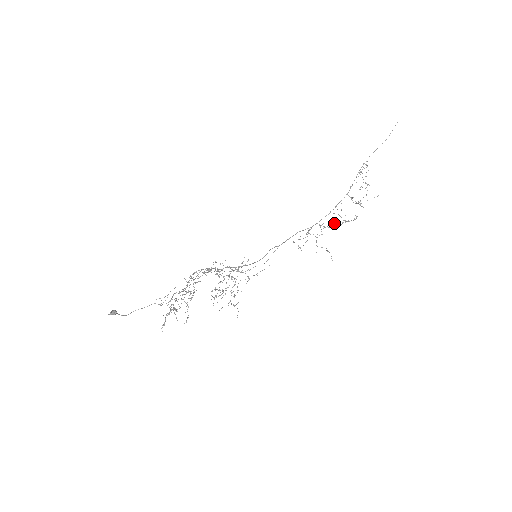
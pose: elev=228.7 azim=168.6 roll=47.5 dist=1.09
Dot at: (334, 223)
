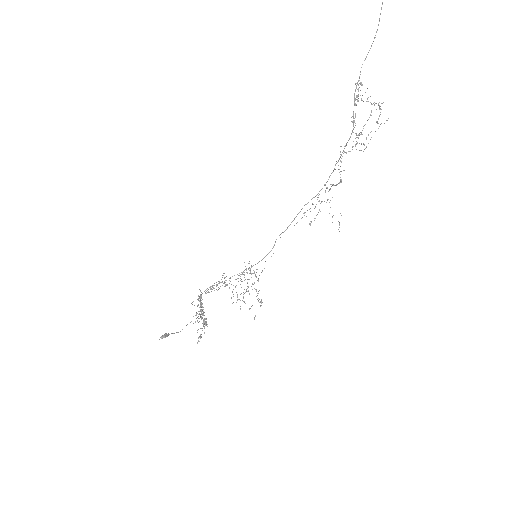
Dot at: (331, 186)
